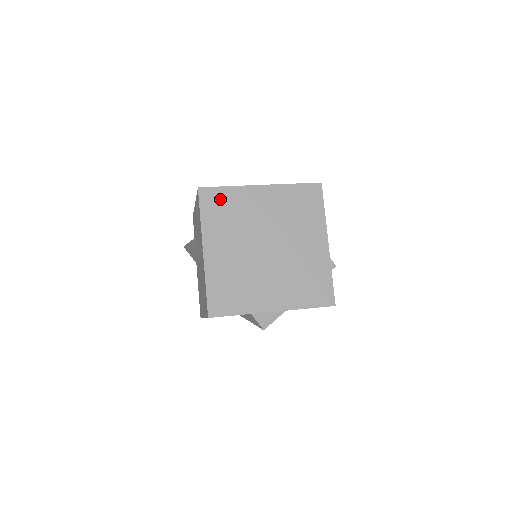
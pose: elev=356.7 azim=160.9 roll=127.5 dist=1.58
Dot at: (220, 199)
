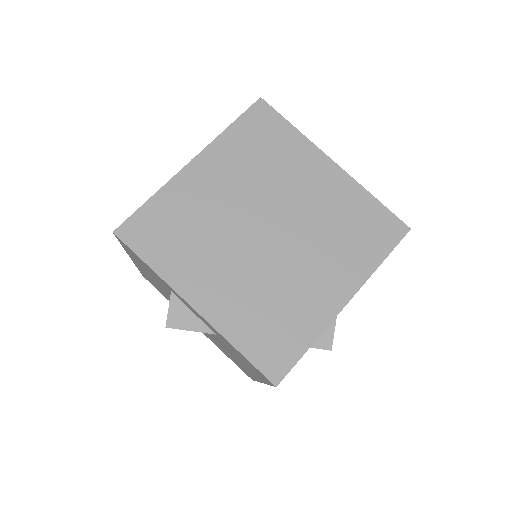
Dot at: (271, 130)
